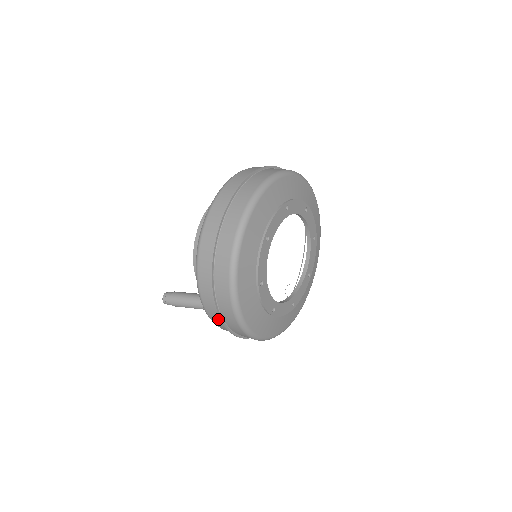
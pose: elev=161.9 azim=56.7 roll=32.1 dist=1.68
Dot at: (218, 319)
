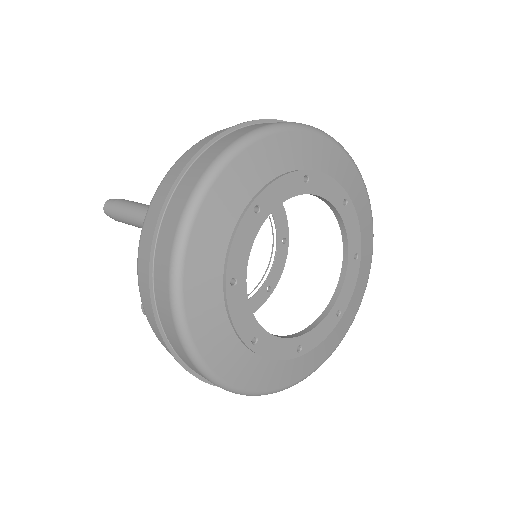
Dot at: (156, 217)
